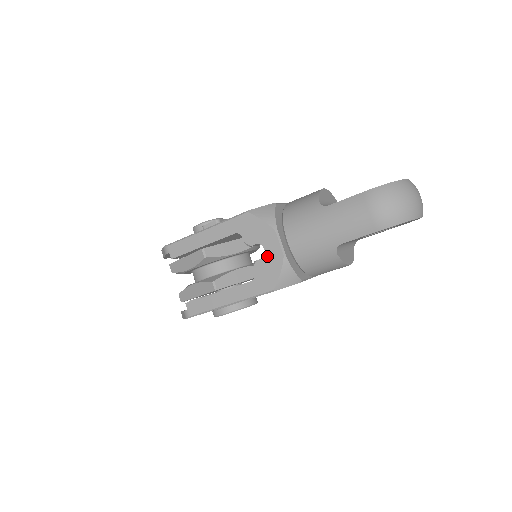
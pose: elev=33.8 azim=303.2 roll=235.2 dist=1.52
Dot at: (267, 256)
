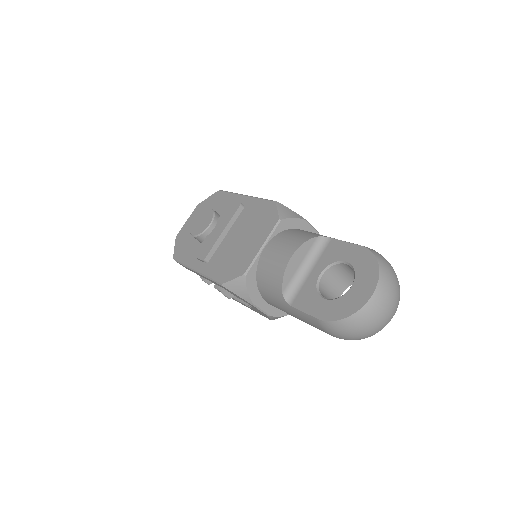
Dot at: occluded
